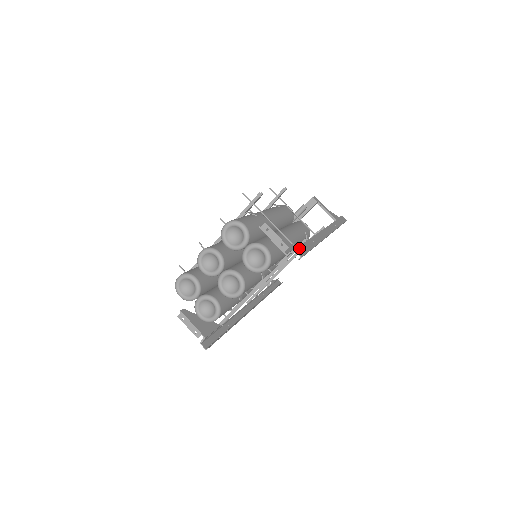
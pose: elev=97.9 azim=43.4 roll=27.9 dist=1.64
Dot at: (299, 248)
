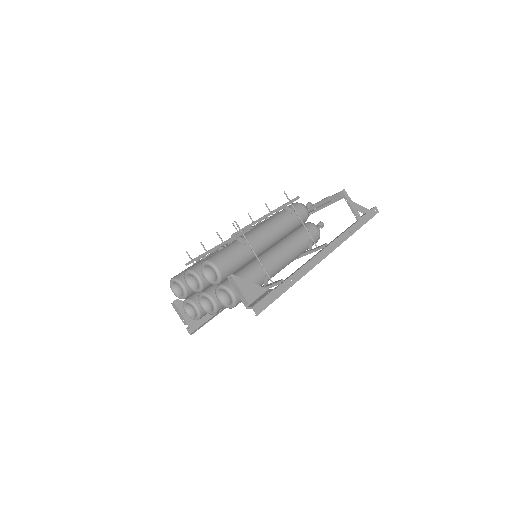
Dot at: (261, 302)
